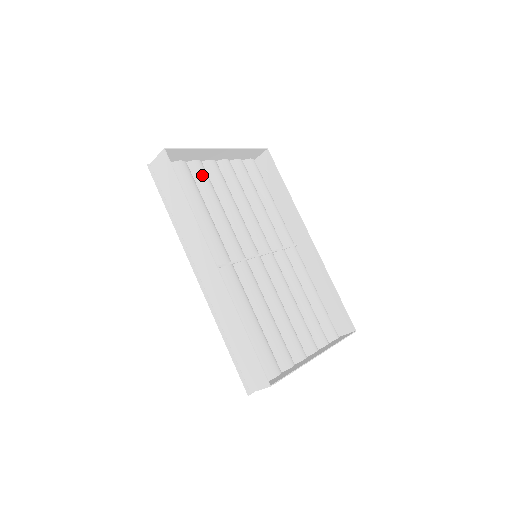
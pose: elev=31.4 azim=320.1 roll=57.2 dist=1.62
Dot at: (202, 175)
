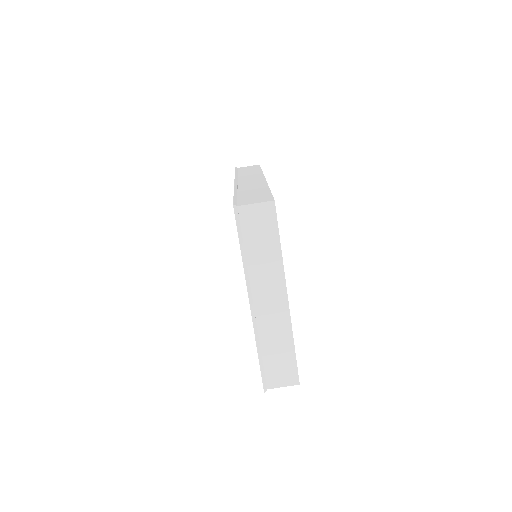
Dot at: occluded
